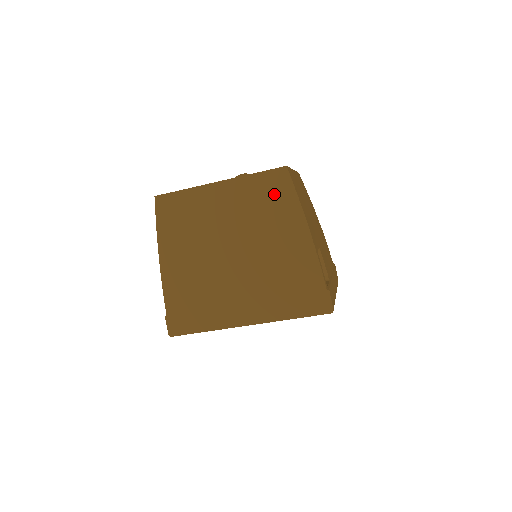
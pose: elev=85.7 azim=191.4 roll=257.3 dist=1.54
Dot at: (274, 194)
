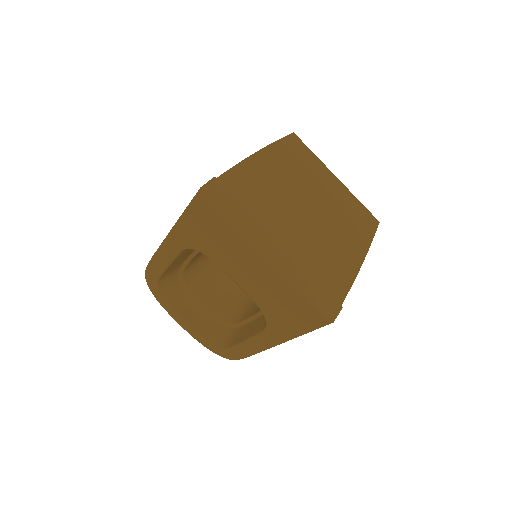
Dot at: (361, 223)
